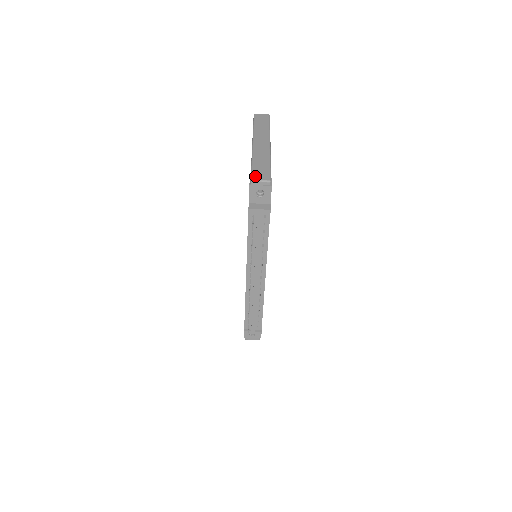
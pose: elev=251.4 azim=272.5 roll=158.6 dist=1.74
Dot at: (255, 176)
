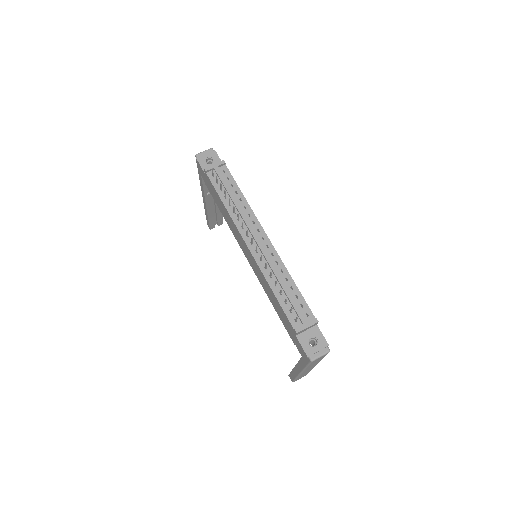
Dot at: occluded
